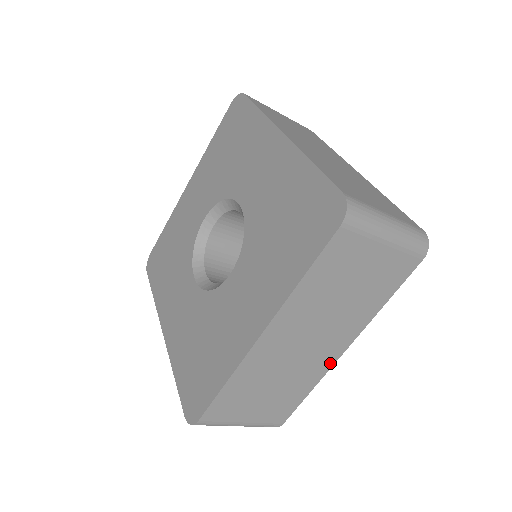
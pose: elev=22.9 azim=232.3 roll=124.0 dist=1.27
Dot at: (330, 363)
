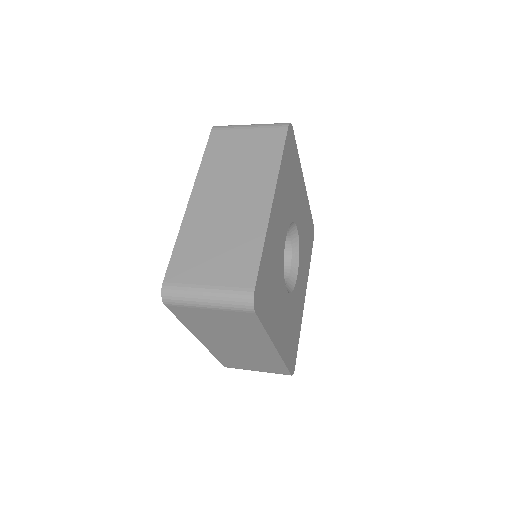
Dot at: (275, 354)
